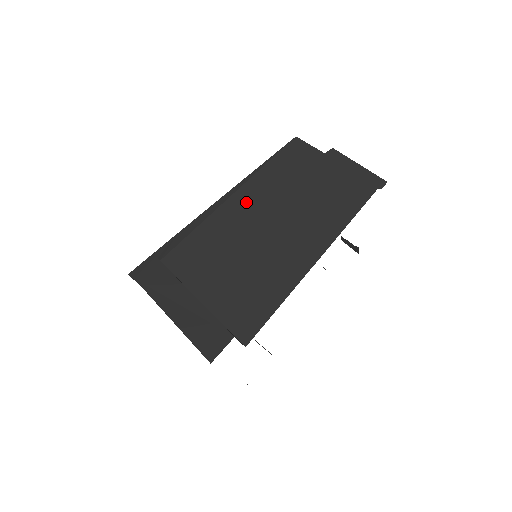
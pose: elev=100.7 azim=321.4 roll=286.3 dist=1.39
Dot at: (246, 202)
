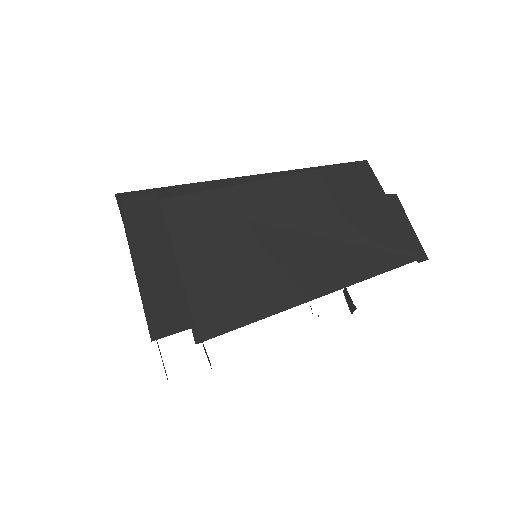
Dot at: (282, 194)
